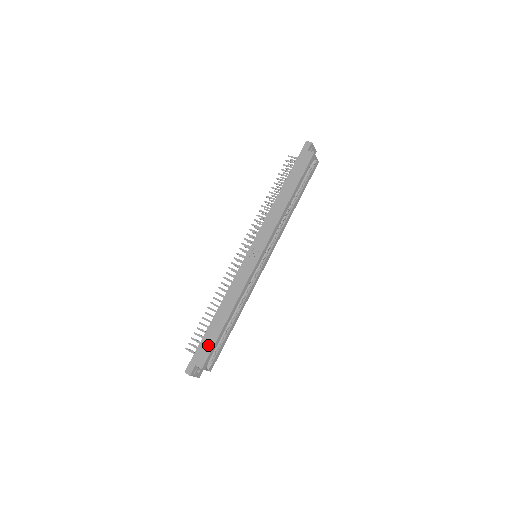
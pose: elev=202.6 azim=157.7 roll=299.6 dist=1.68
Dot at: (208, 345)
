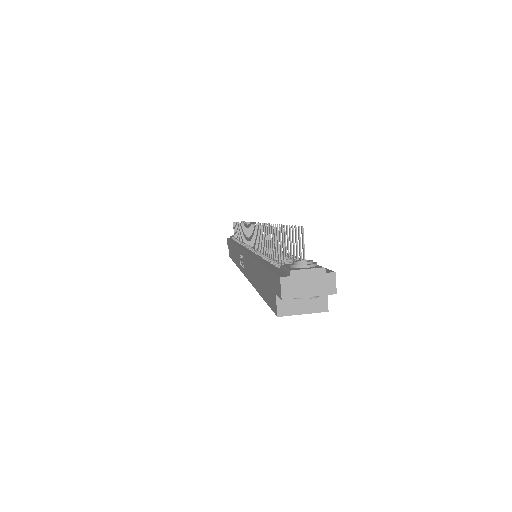
Dot at: (230, 252)
